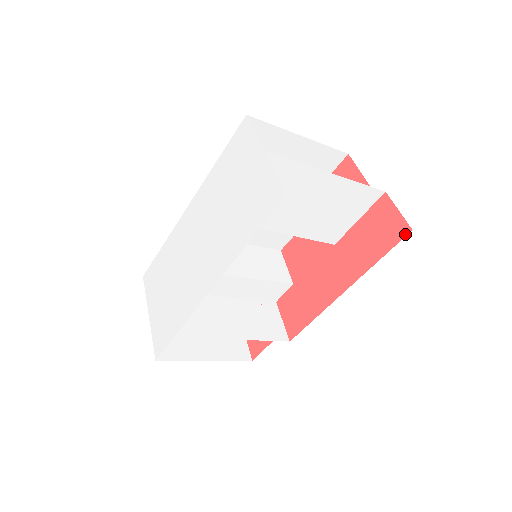
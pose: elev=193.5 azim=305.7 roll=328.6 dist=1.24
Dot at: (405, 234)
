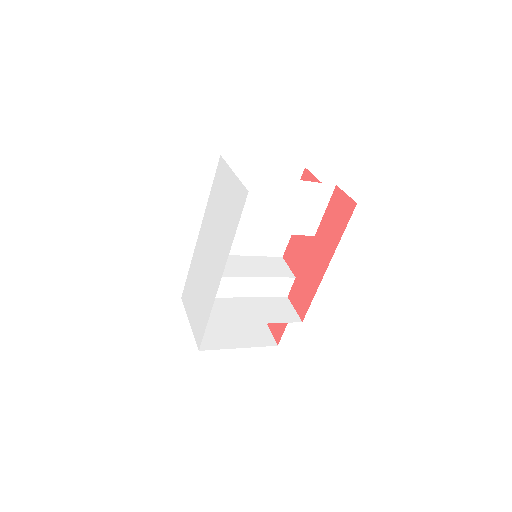
Dot at: (353, 208)
